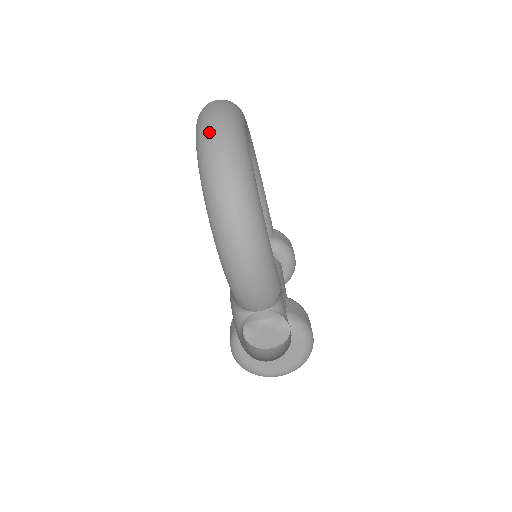
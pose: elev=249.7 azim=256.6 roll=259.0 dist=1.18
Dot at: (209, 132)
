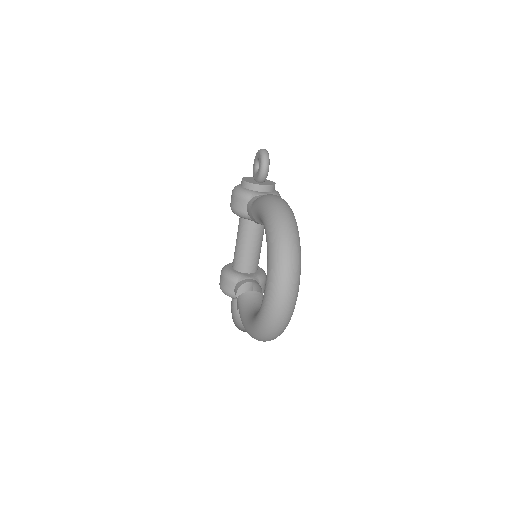
Dot at: (273, 329)
